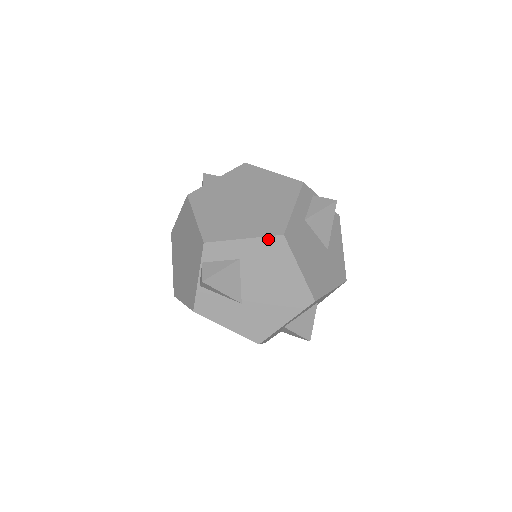
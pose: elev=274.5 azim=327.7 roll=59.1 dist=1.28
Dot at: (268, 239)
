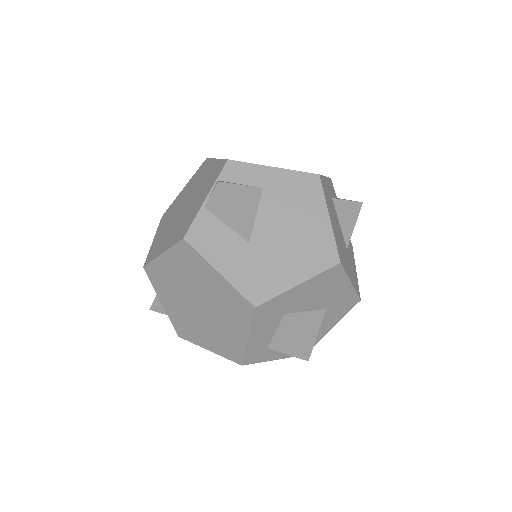
Dot at: (301, 175)
